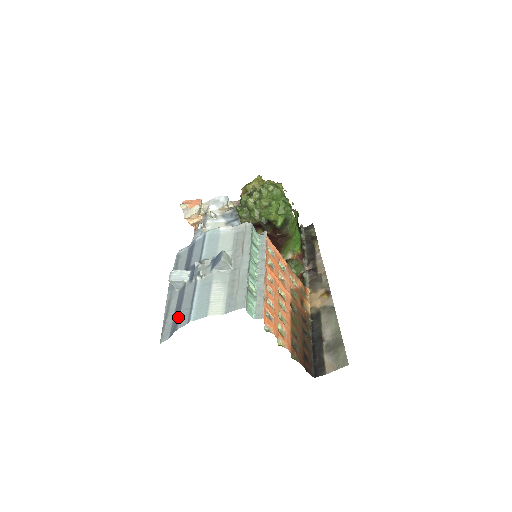
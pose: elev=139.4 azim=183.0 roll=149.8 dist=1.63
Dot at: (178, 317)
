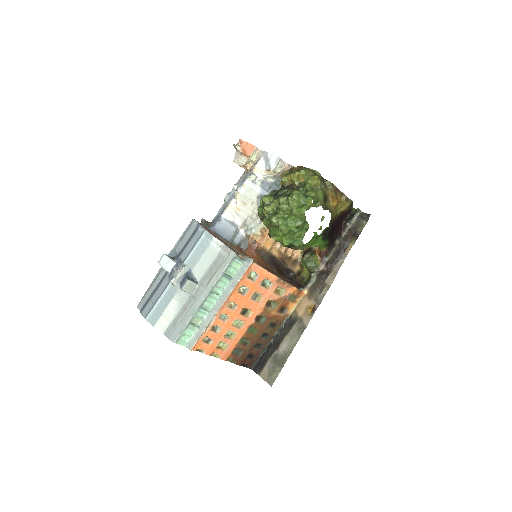
Dot at: (148, 302)
